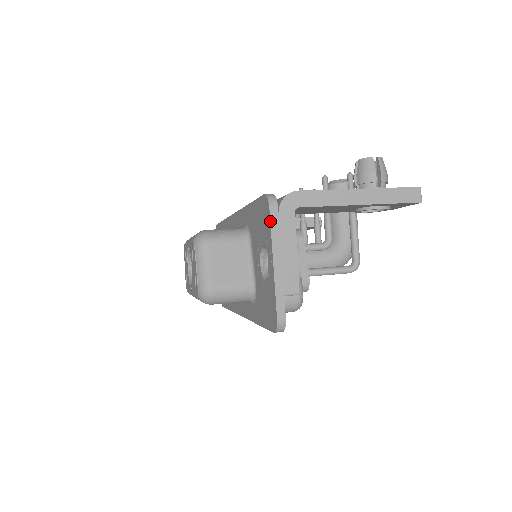
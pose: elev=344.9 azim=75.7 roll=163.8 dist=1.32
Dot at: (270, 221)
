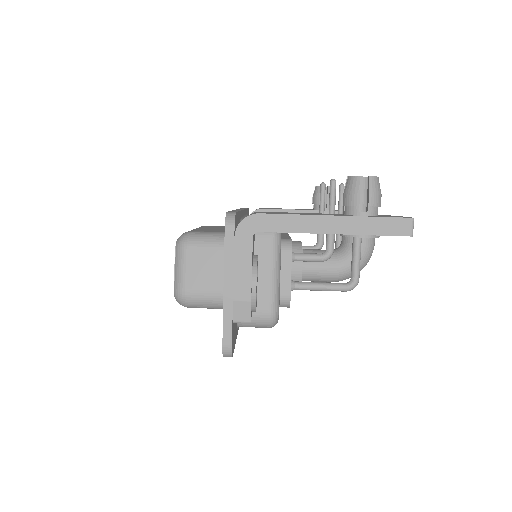
Dot at: (224, 244)
